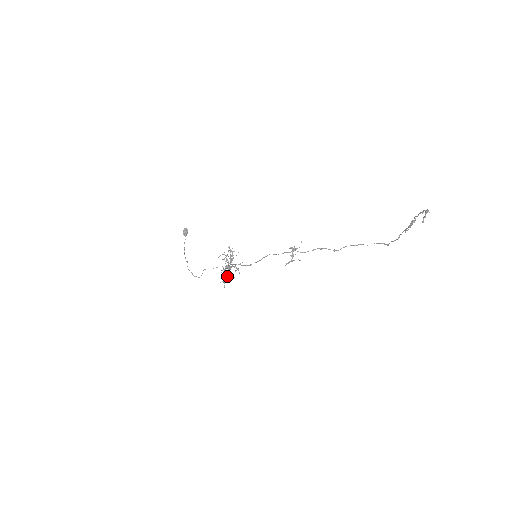
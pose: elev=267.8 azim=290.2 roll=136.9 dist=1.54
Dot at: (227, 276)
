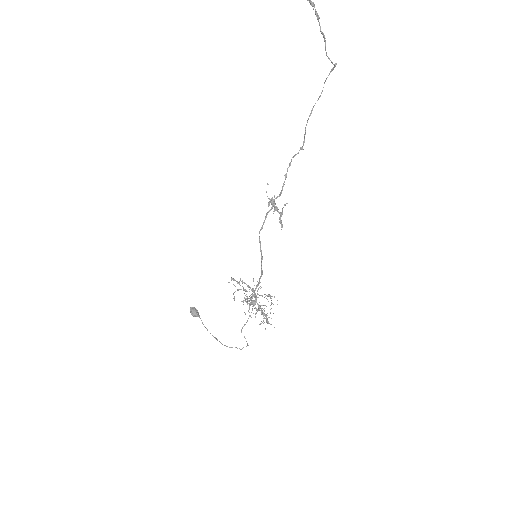
Dot at: occluded
